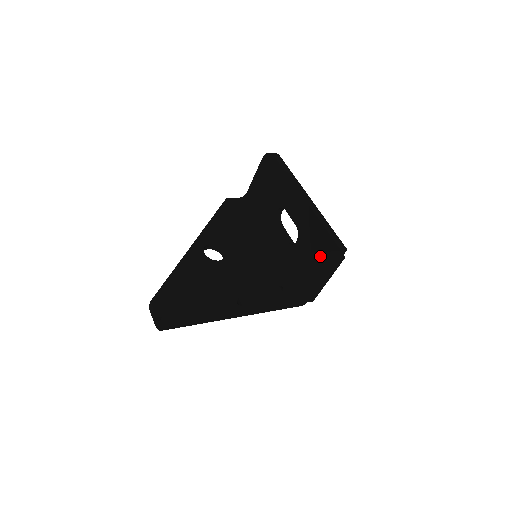
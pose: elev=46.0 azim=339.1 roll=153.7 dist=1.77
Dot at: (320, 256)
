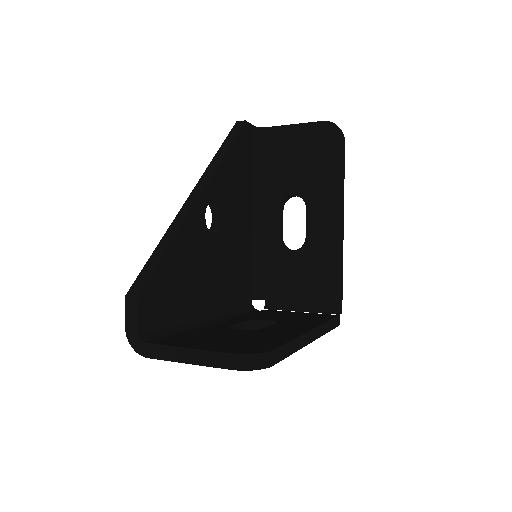
Dot at: (331, 325)
